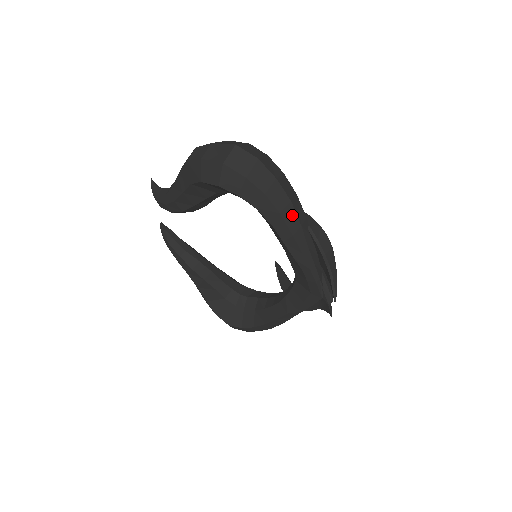
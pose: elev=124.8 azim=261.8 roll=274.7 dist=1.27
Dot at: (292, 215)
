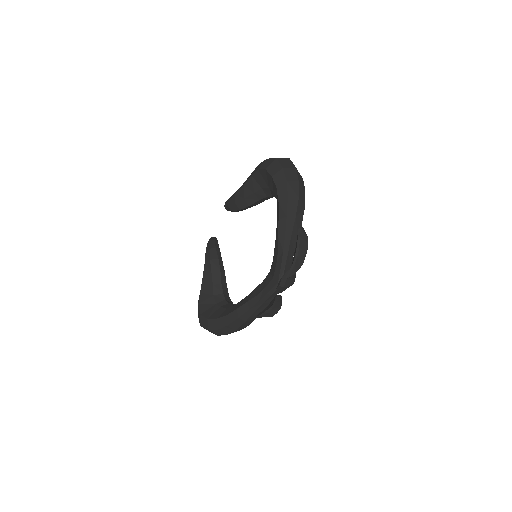
Dot at: (294, 206)
